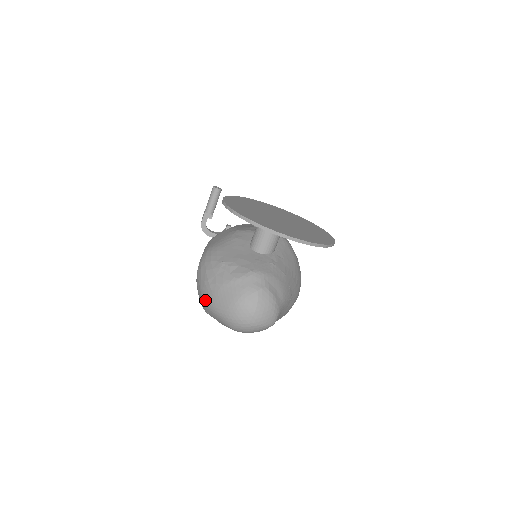
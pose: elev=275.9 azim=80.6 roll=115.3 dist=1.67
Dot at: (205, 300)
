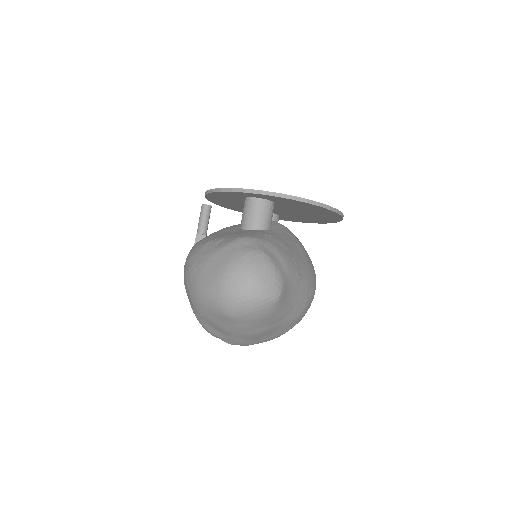
Dot at: (192, 291)
